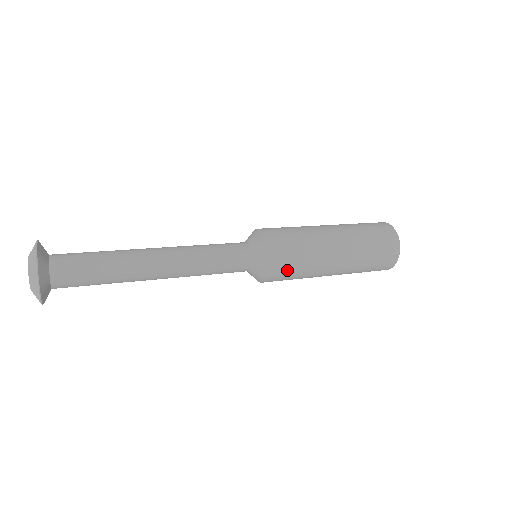
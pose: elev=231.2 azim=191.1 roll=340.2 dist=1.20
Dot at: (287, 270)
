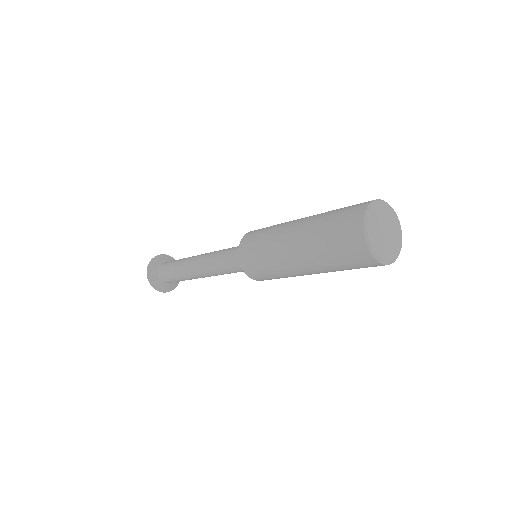
Dot at: occluded
